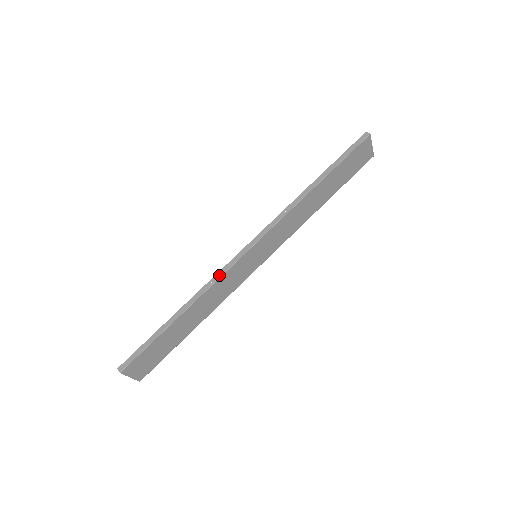
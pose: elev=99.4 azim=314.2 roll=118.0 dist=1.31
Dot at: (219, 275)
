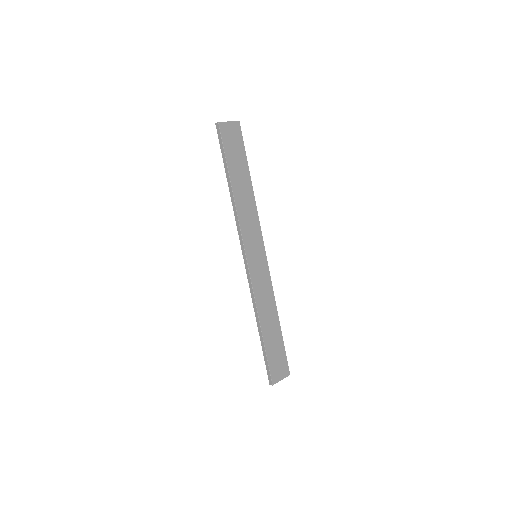
Dot at: (251, 290)
